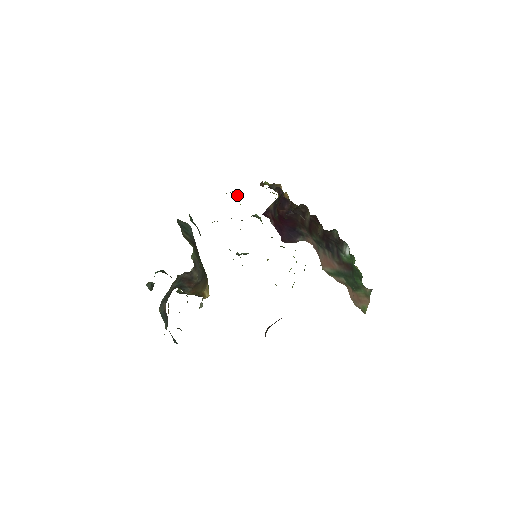
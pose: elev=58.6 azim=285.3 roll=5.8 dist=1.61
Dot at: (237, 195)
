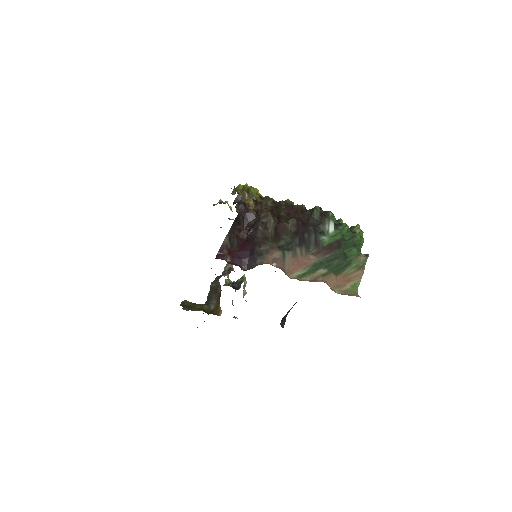
Dot at: (225, 202)
